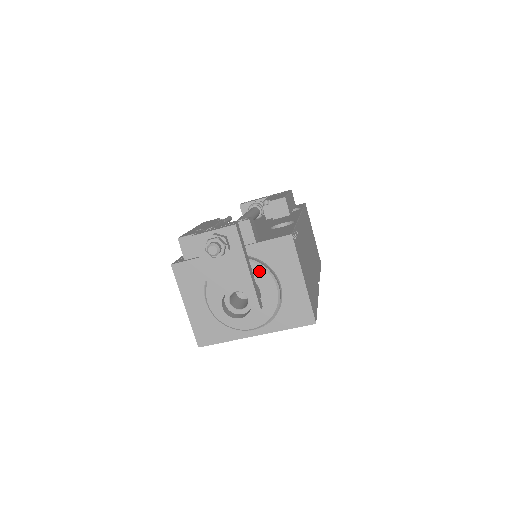
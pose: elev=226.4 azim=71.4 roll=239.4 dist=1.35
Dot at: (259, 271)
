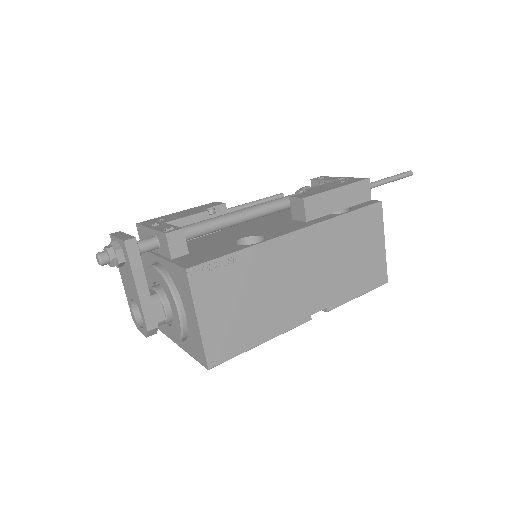
Dot at: (168, 290)
